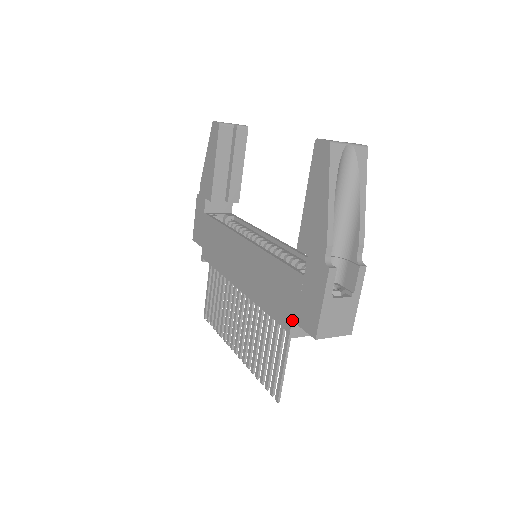
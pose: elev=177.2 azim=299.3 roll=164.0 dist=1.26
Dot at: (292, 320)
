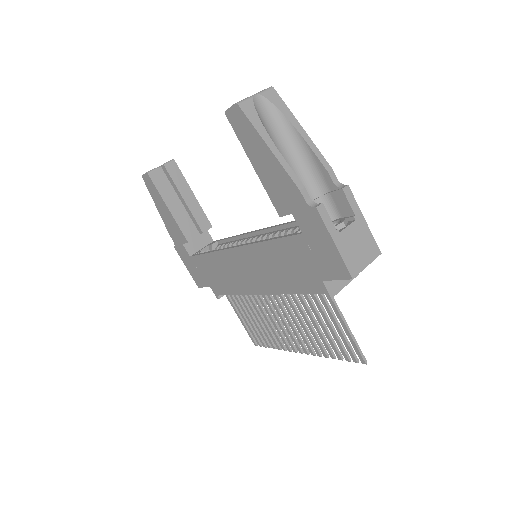
Dot at: (322, 280)
